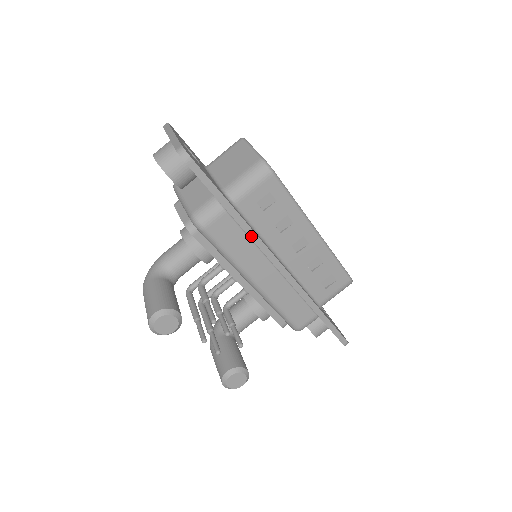
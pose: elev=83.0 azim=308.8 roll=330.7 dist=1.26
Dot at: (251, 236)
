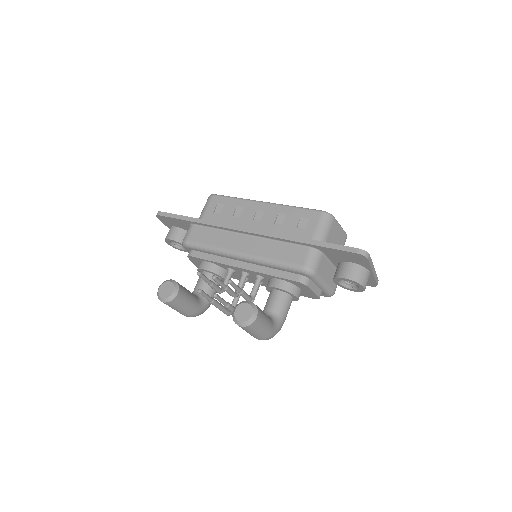
Dot at: (212, 224)
